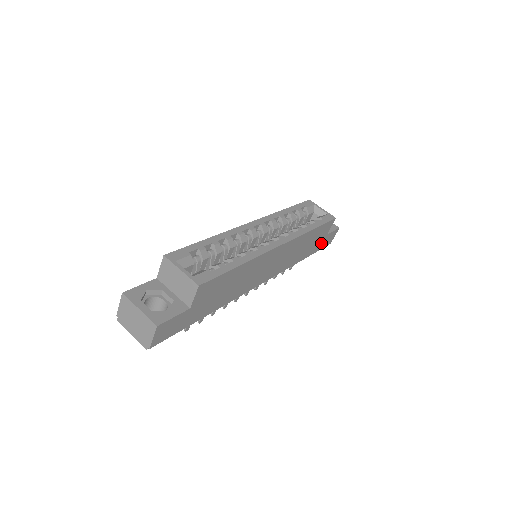
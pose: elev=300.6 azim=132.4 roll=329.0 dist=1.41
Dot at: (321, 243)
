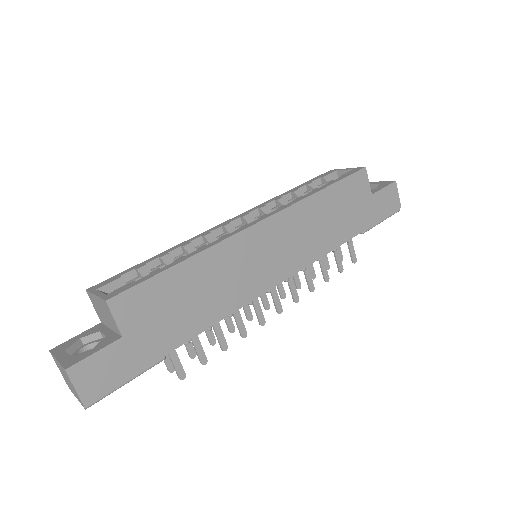
Dot at: (372, 209)
